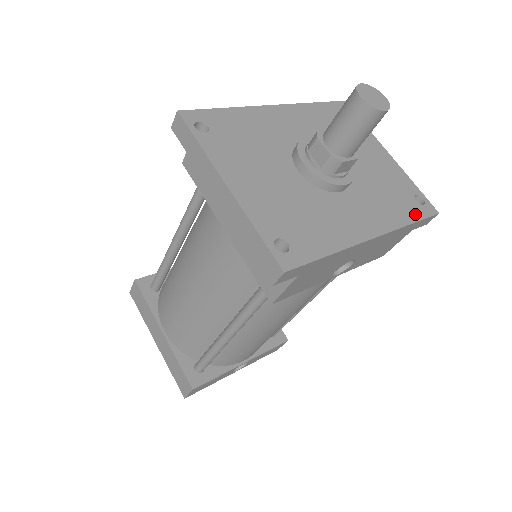
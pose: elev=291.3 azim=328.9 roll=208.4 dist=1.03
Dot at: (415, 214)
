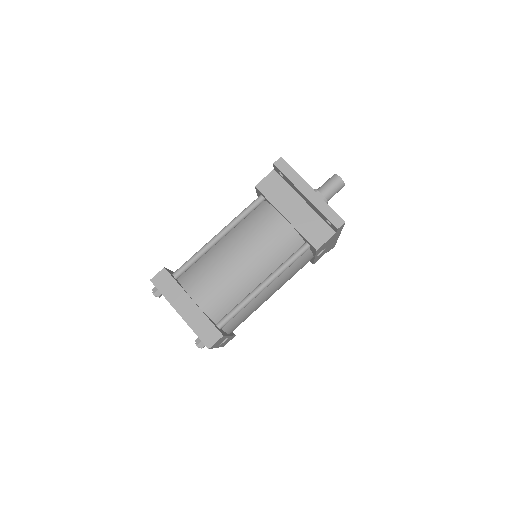
Dot at: occluded
